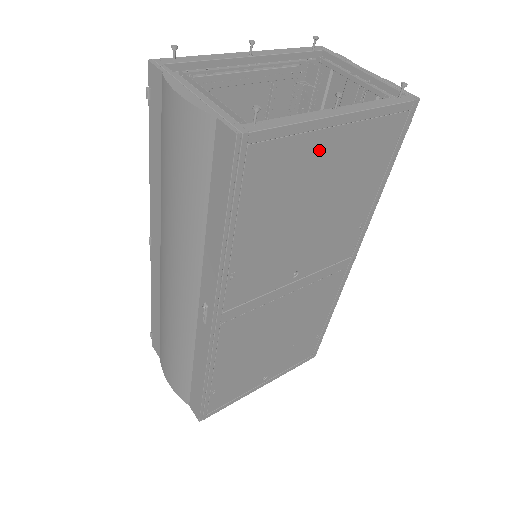
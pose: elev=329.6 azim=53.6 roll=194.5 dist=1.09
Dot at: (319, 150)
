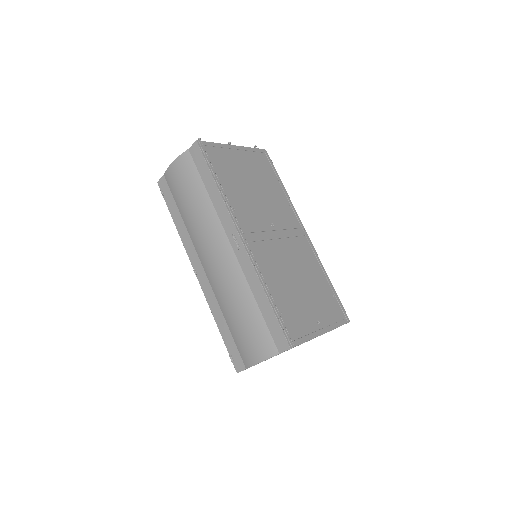
Dot at: (235, 157)
